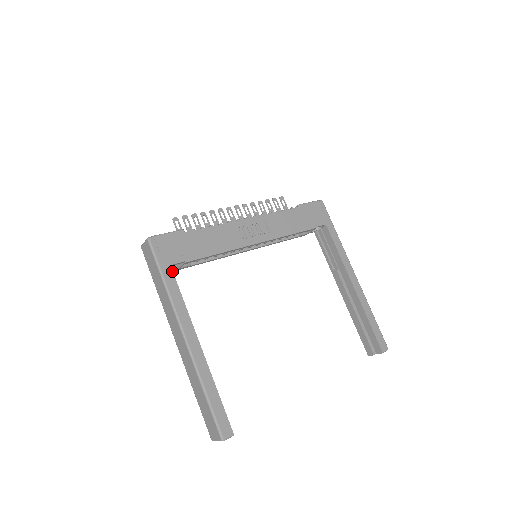
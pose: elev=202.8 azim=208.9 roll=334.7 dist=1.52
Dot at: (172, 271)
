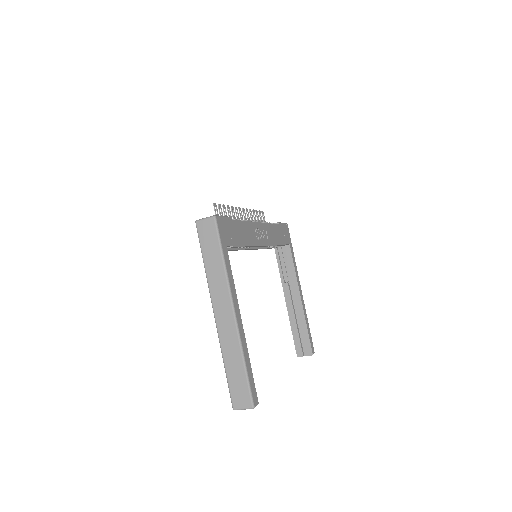
Dot at: (227, 251)
